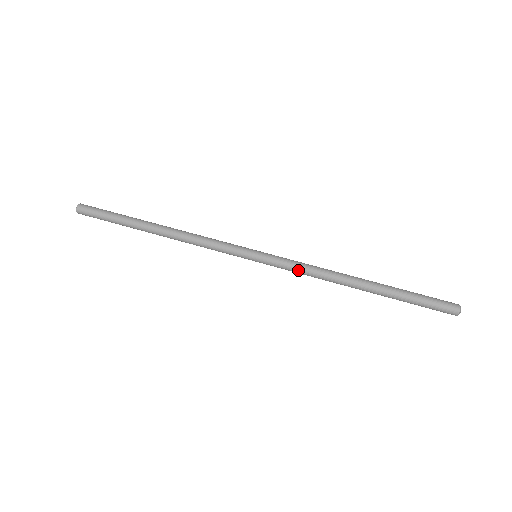
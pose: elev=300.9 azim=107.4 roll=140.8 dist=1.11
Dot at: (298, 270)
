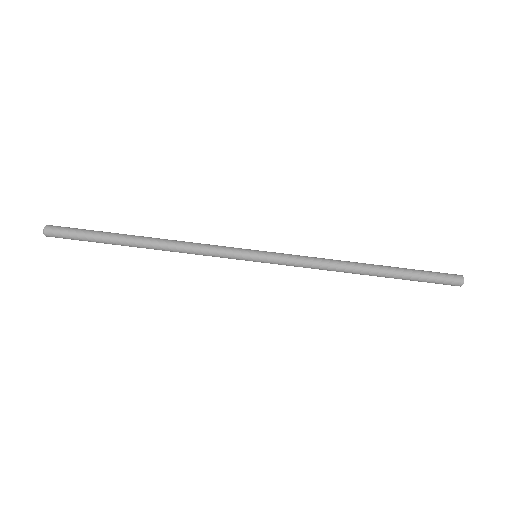
Dot at: occluded
